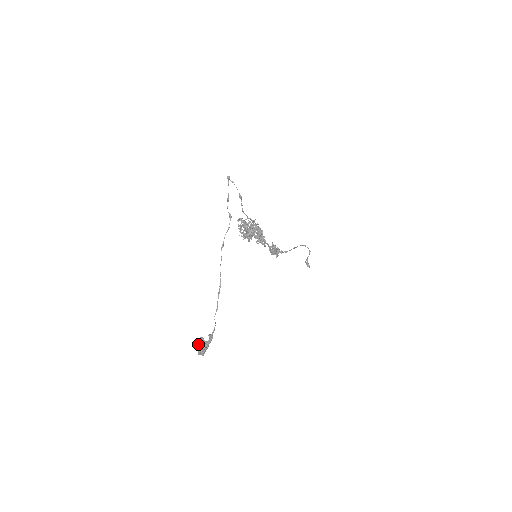
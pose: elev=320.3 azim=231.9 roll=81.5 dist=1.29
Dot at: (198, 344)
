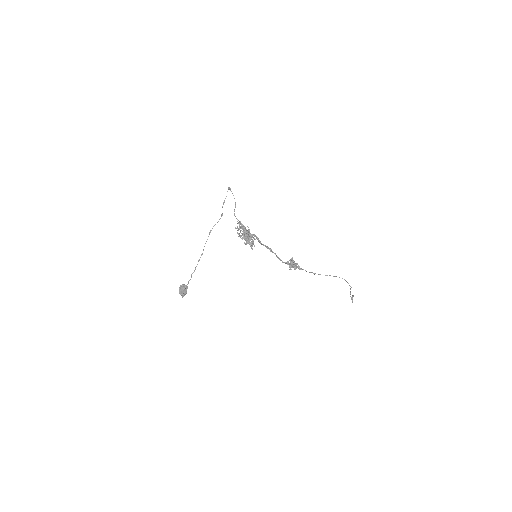
Dot at: (180, 287)
